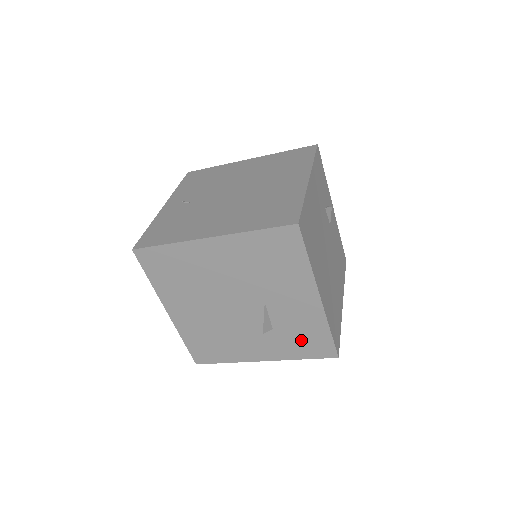
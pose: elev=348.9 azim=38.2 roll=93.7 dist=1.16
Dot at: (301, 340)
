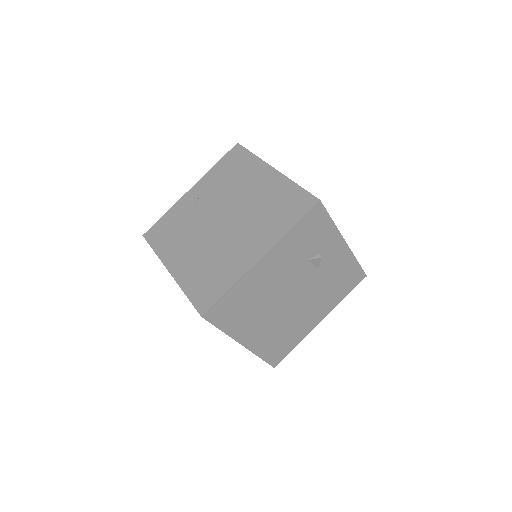
Dot at: occluded
